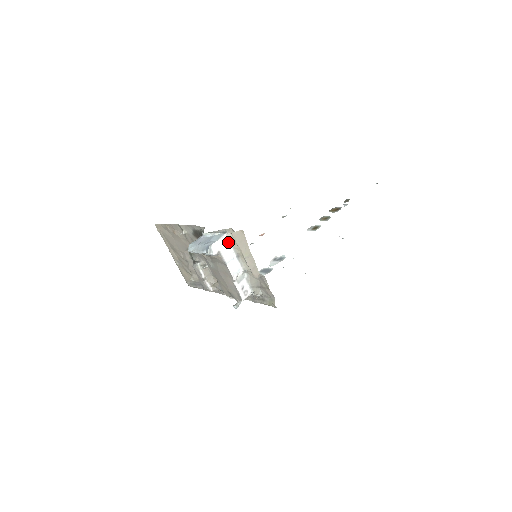
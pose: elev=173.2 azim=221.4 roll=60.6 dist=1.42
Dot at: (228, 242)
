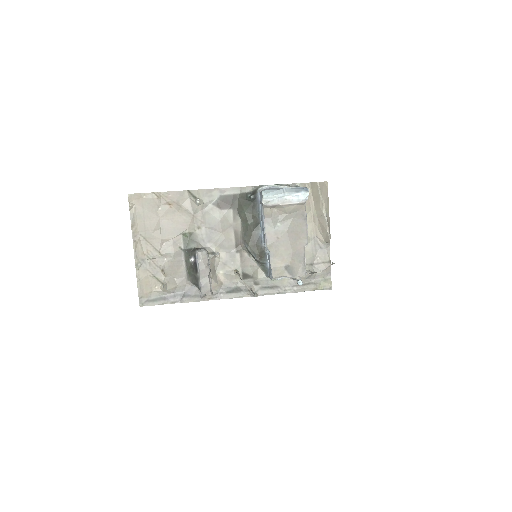
Dot at: occluded
